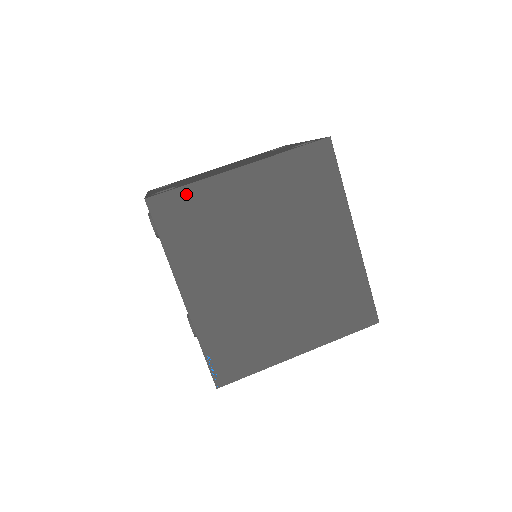
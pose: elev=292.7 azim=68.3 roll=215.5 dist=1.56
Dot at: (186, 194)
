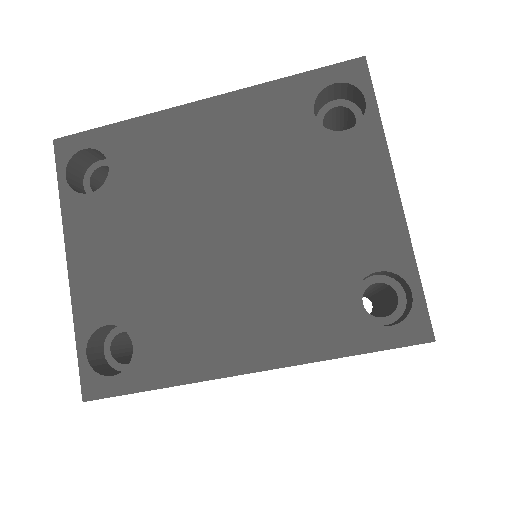
Dot at: occluded
